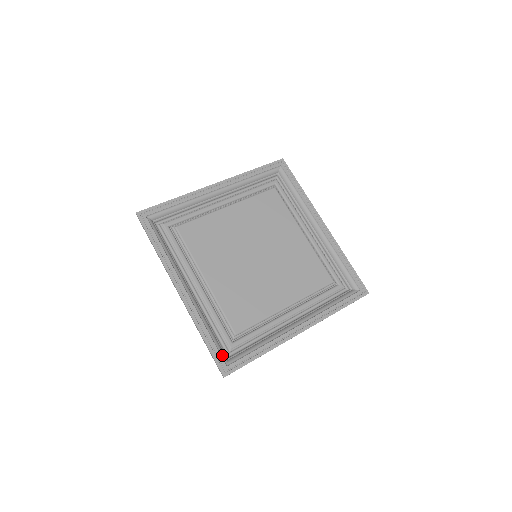
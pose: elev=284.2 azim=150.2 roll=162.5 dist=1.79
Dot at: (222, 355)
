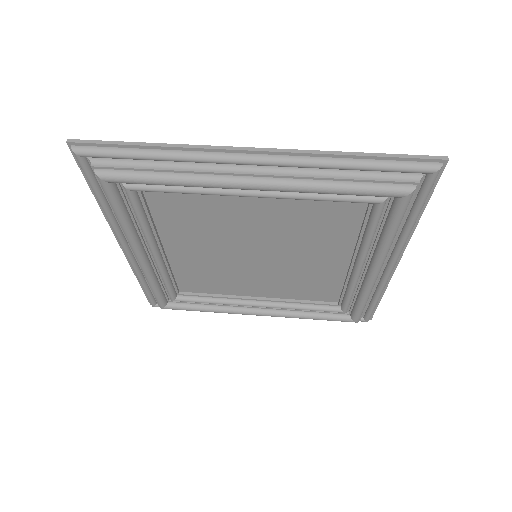
Dot at: occluded
